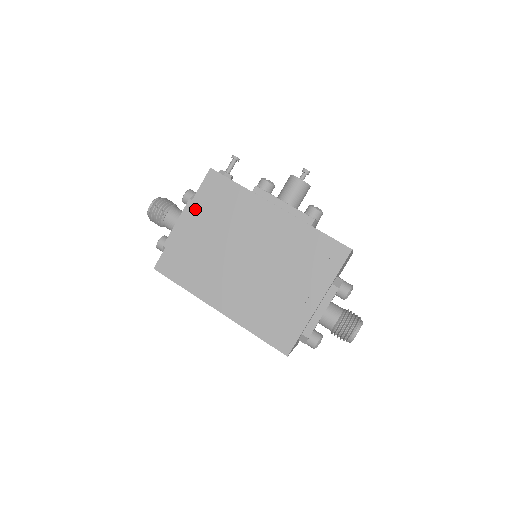
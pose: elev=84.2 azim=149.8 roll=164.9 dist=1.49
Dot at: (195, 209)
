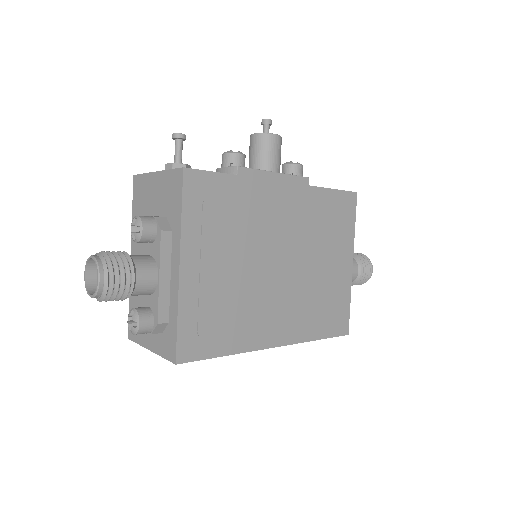
Dot at: (191, 241)
